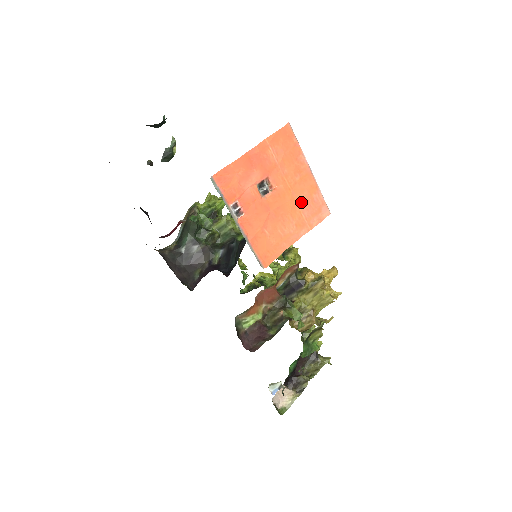
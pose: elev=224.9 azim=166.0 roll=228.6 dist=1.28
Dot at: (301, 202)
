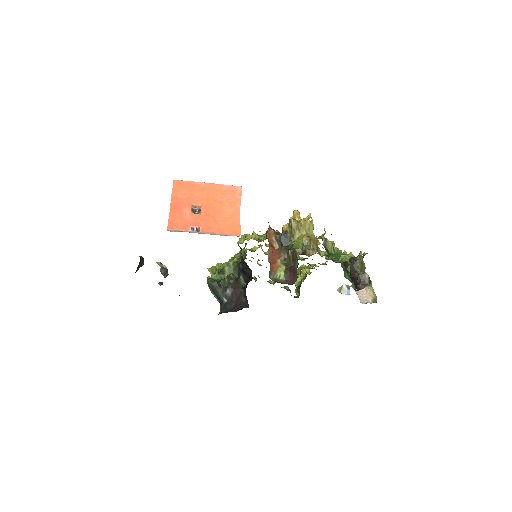
Dot at: (221, 197)
